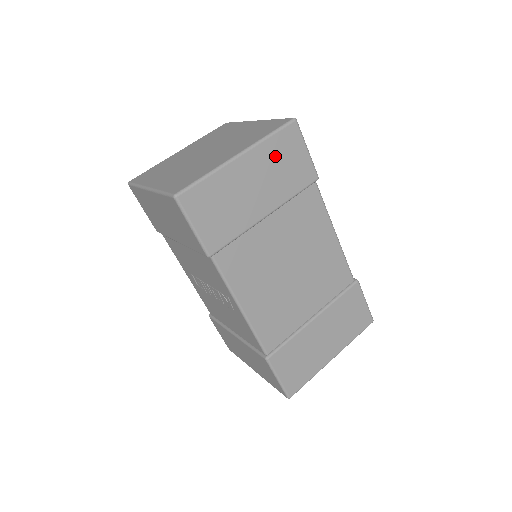
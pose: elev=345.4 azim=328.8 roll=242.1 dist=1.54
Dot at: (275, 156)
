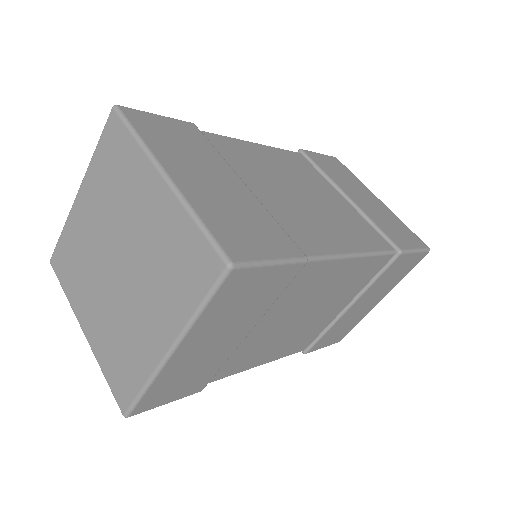
Dot at: (224, 311)
